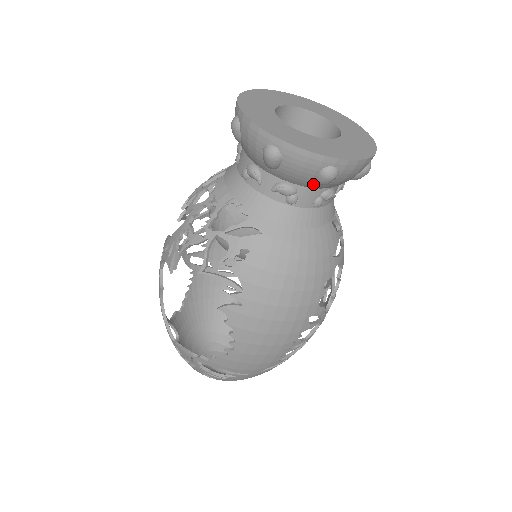
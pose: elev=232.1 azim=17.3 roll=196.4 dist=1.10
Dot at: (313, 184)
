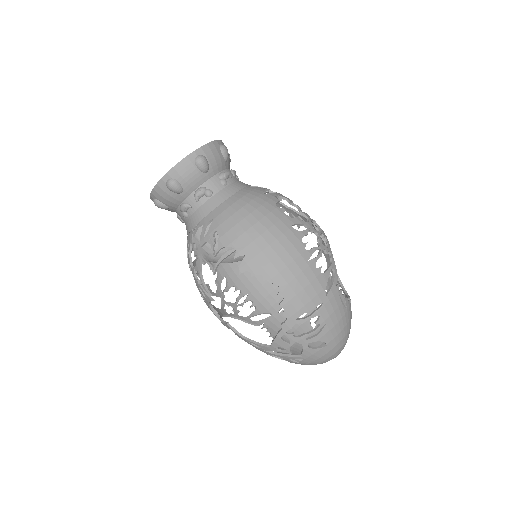
Dot at: (205, 175)
